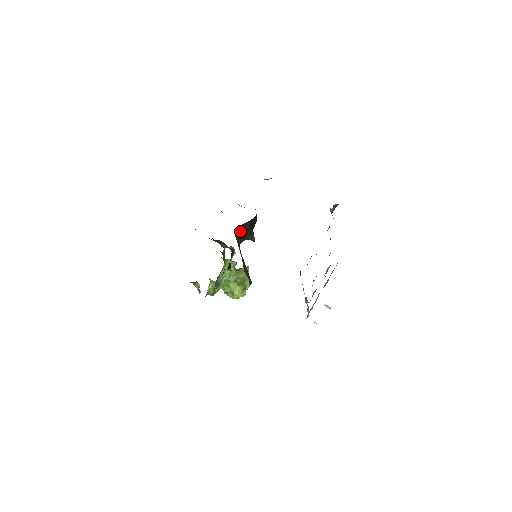
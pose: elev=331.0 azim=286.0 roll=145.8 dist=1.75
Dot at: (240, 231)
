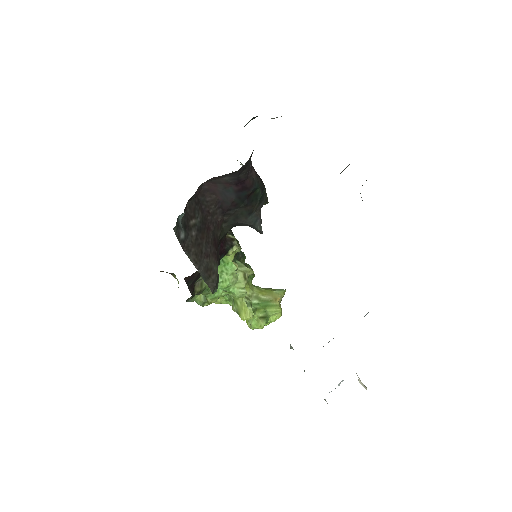
Dot at: (220, 198)
